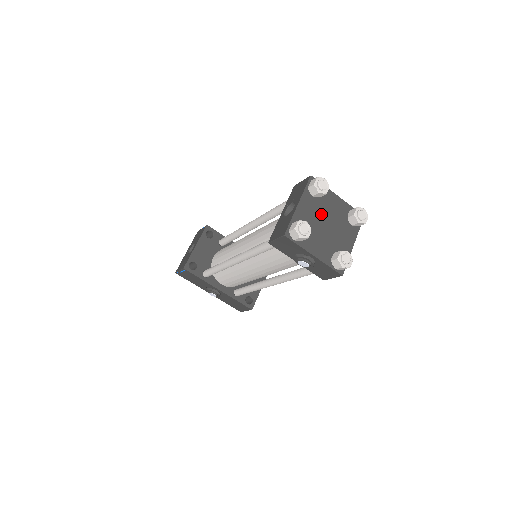
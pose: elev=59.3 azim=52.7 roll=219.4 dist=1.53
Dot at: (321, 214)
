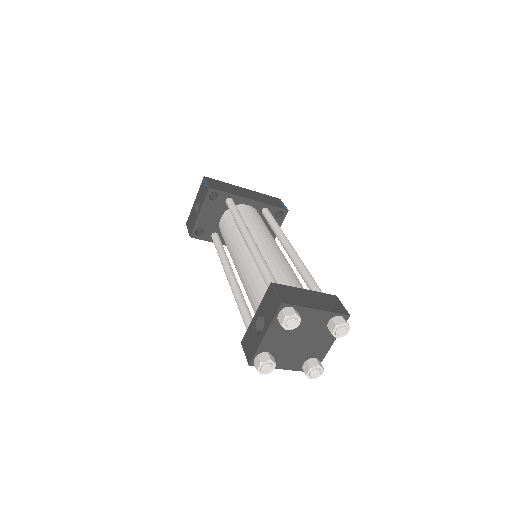
Dot at: (293, 334)
